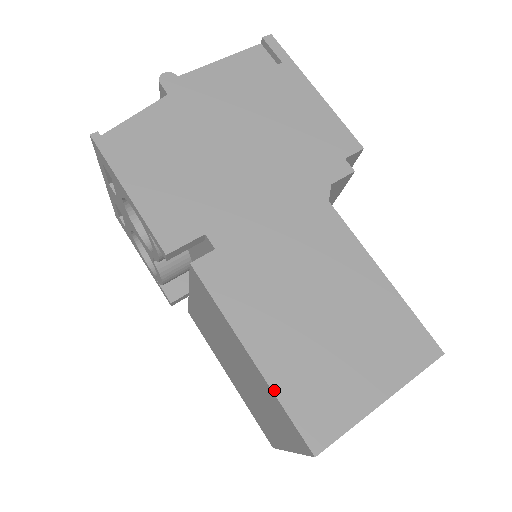
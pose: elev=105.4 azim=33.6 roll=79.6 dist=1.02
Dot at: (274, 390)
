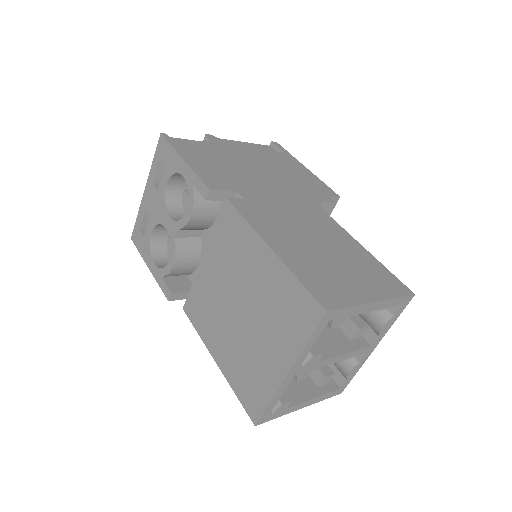
Dot at: (291, 269)
